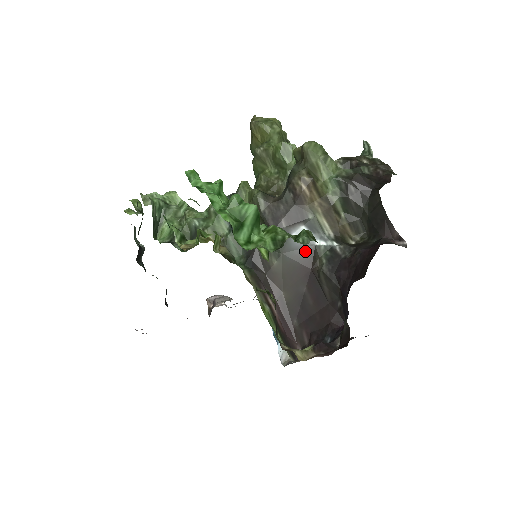
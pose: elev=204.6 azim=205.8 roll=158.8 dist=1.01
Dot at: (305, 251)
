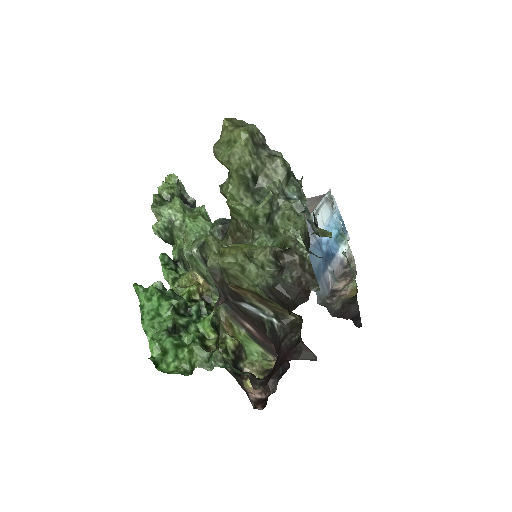
Dot at: (255, 315)
